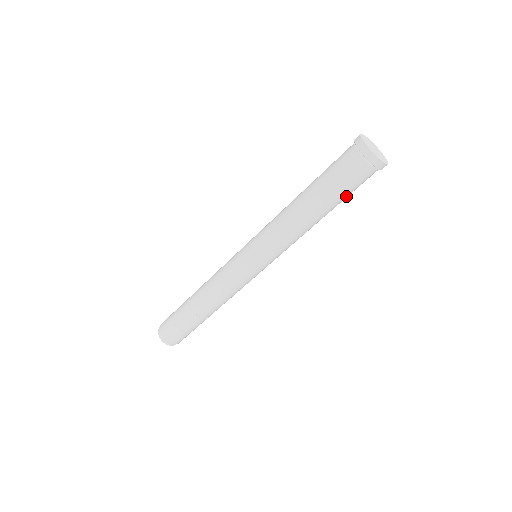
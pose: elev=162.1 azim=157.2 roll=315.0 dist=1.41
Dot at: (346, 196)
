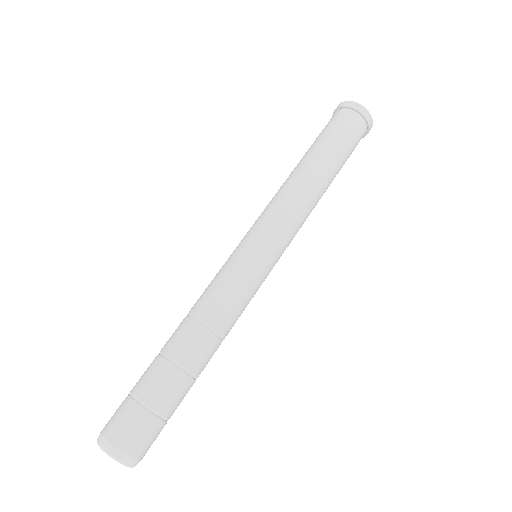
Dot at: (346, 157)
